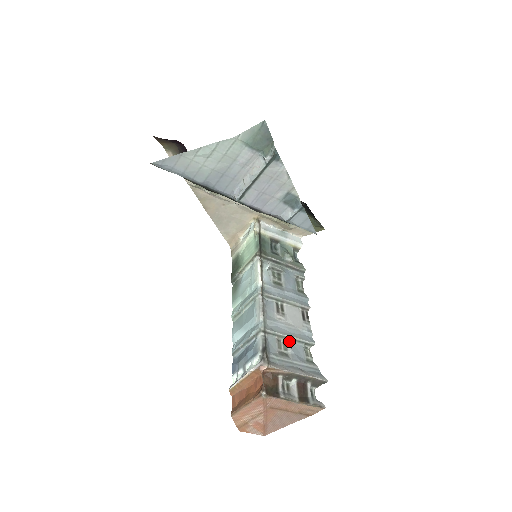
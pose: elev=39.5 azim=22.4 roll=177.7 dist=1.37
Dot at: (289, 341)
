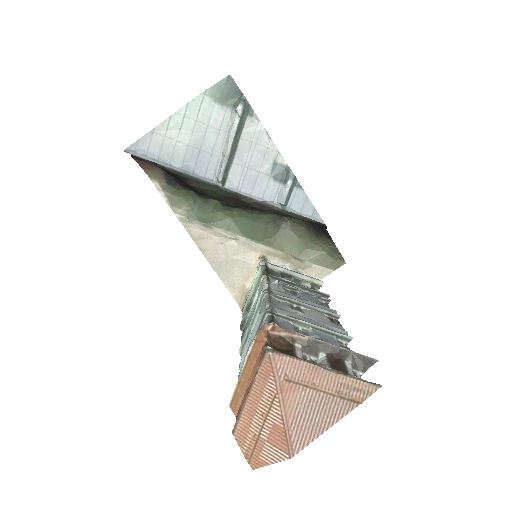
Dot at: (311, 329)
